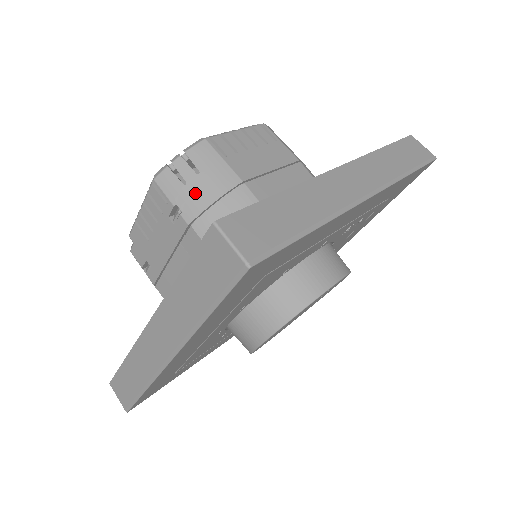
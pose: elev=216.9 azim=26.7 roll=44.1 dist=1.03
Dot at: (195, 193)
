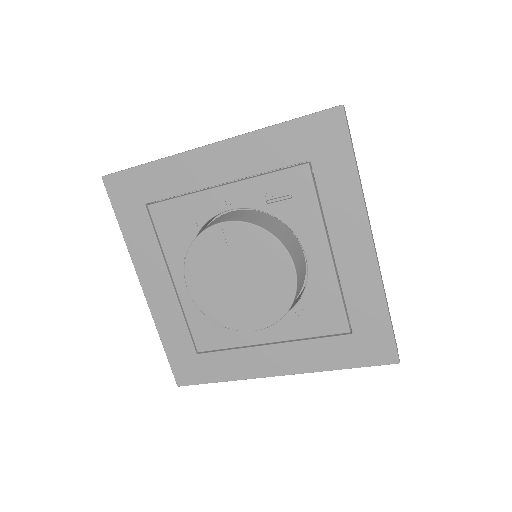
Dot at: occluded
